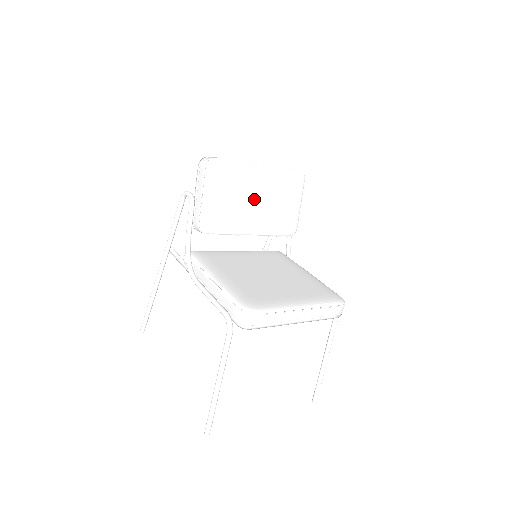
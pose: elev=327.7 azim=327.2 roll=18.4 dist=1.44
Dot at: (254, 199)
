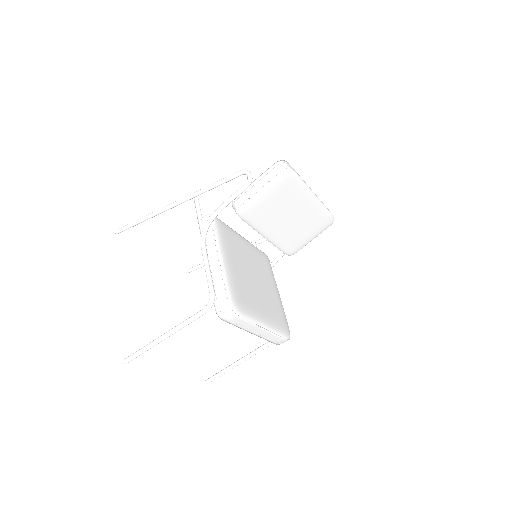
Dot at: (290, 215)
